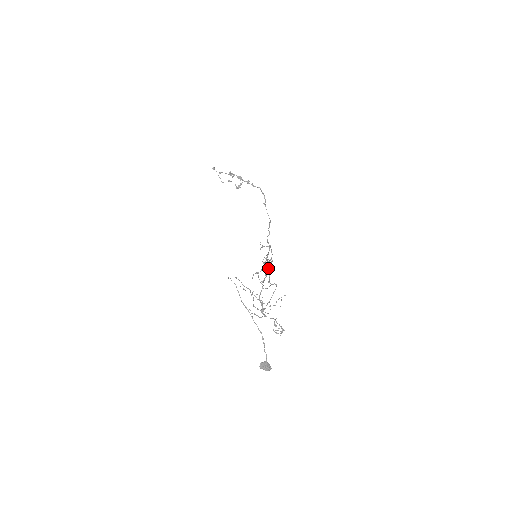
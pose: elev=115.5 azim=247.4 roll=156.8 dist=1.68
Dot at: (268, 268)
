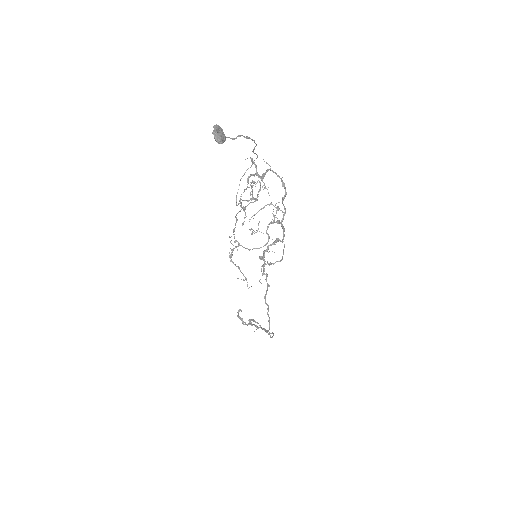
Dot at: occluded
